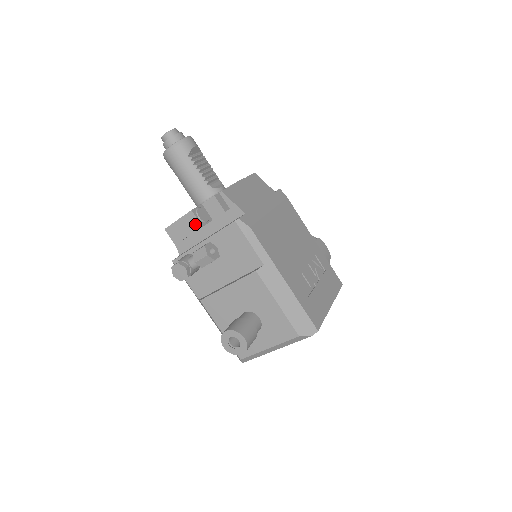
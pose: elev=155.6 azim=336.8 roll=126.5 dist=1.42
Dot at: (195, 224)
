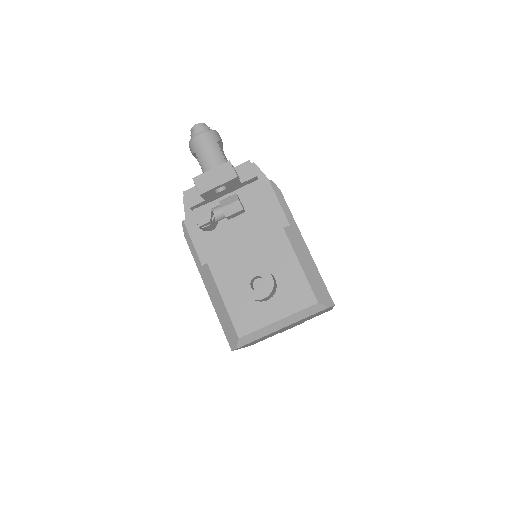
Dot at: (229, 174)
